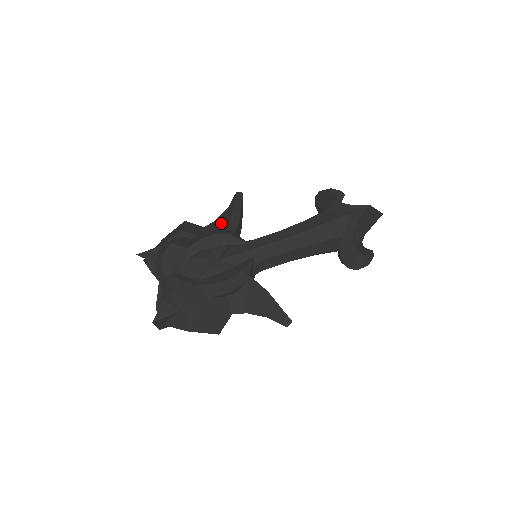
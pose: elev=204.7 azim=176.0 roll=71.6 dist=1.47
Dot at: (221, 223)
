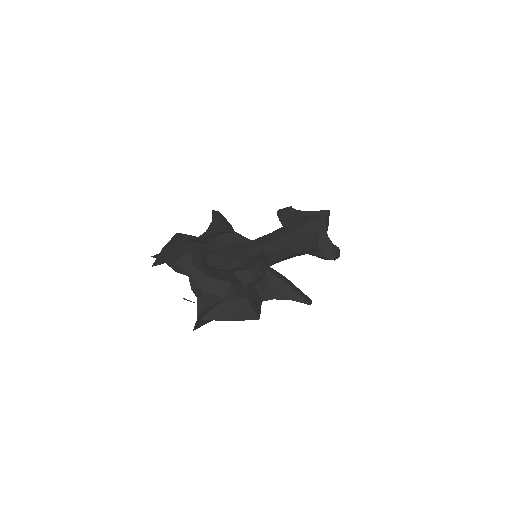
Dot at: (216, 231)
